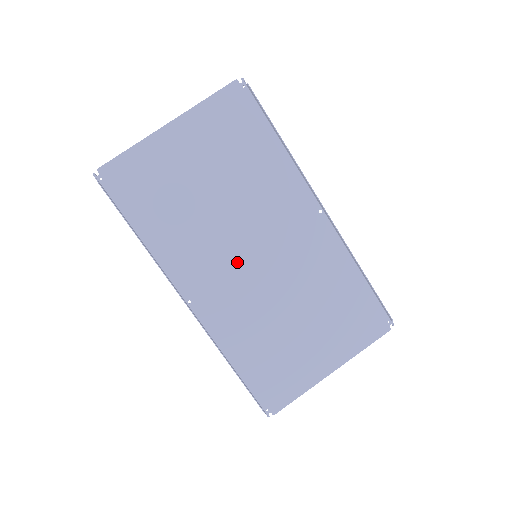
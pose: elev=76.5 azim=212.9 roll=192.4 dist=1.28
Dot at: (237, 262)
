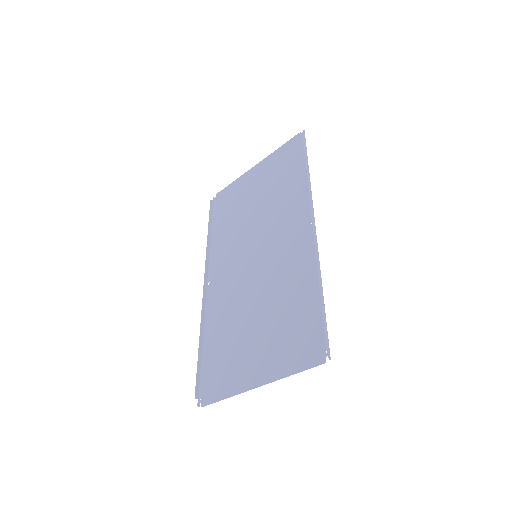
Dot at: (244, 259)
